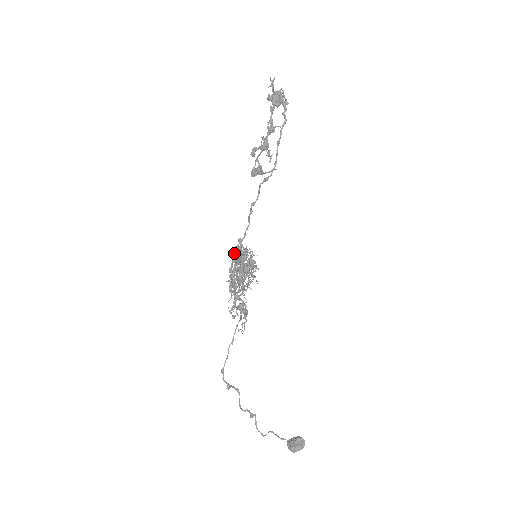
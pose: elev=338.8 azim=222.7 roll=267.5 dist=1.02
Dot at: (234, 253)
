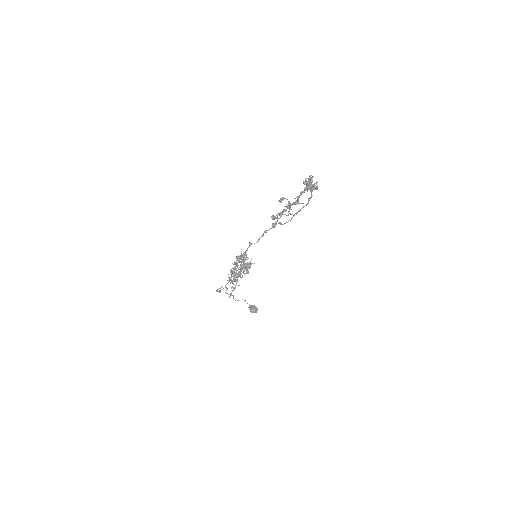
Dot at: (240, 258)
